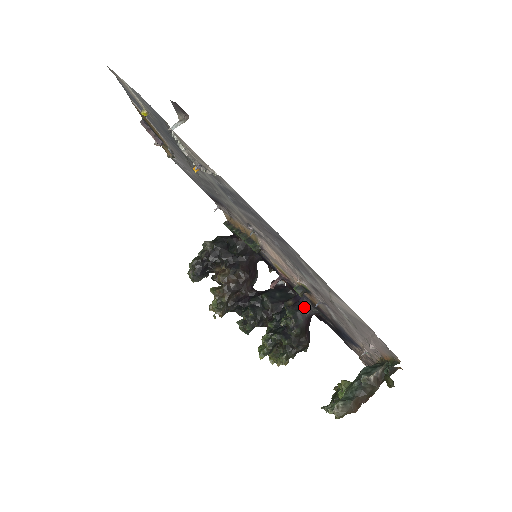
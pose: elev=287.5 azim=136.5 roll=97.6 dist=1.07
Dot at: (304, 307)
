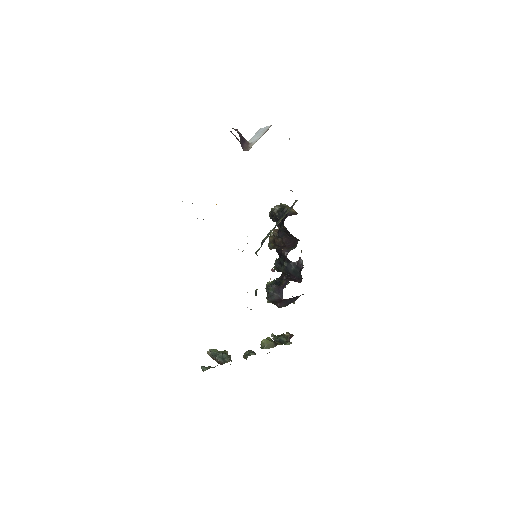
Dot at: (280, 294)
